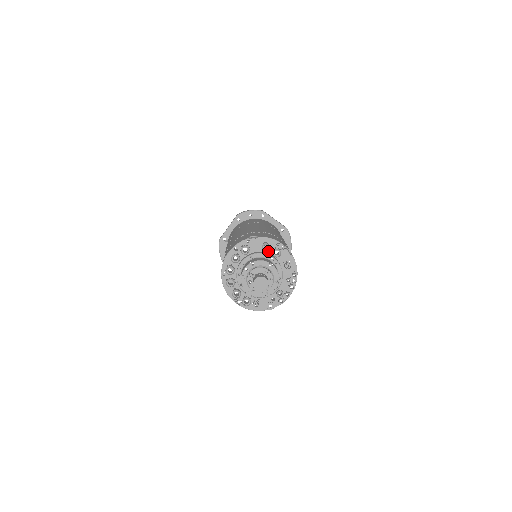
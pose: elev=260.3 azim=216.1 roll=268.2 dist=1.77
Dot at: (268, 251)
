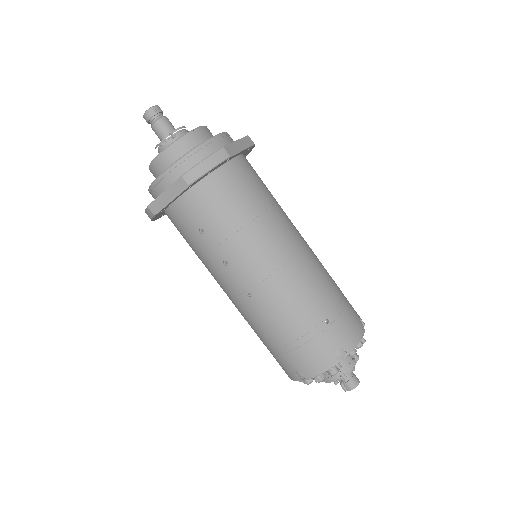
Dot at: occluded
